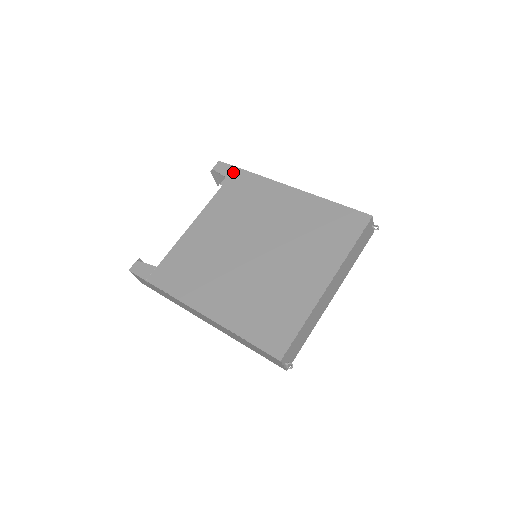
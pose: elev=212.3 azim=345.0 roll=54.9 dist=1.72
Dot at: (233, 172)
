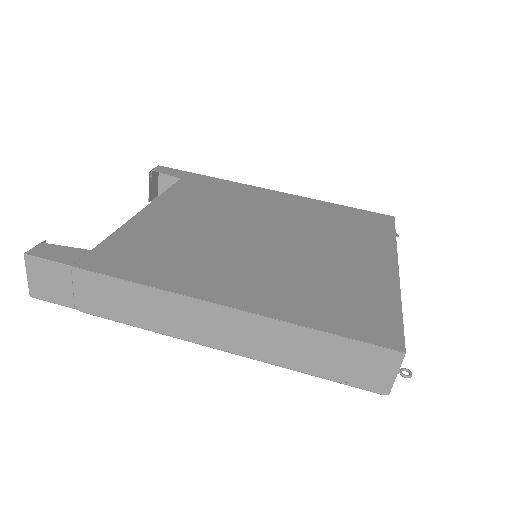
Dot at: (186, 174)
